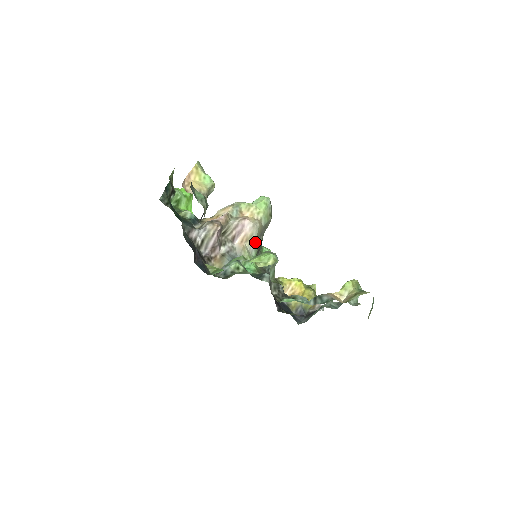
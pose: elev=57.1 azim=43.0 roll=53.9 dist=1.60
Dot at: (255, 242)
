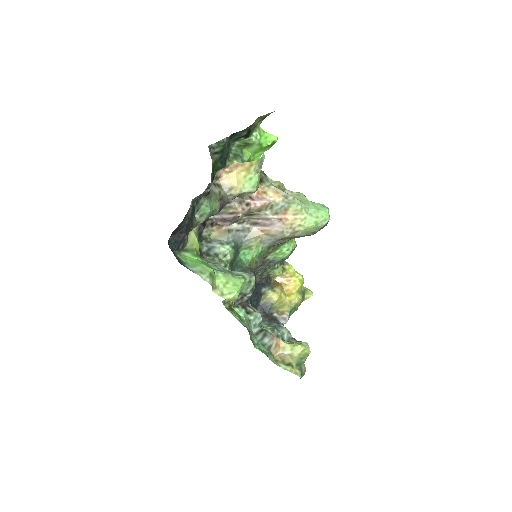
Dot at: (275, 240)
